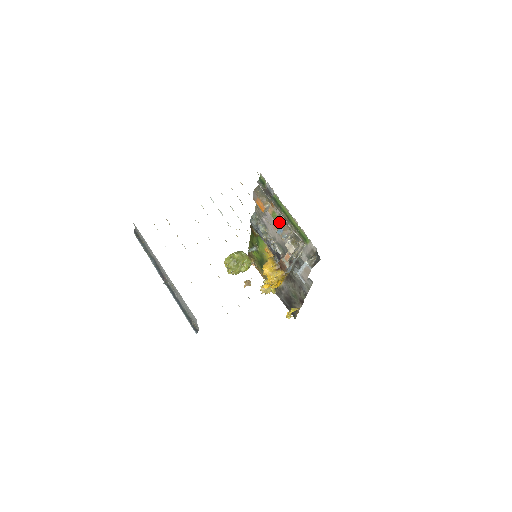
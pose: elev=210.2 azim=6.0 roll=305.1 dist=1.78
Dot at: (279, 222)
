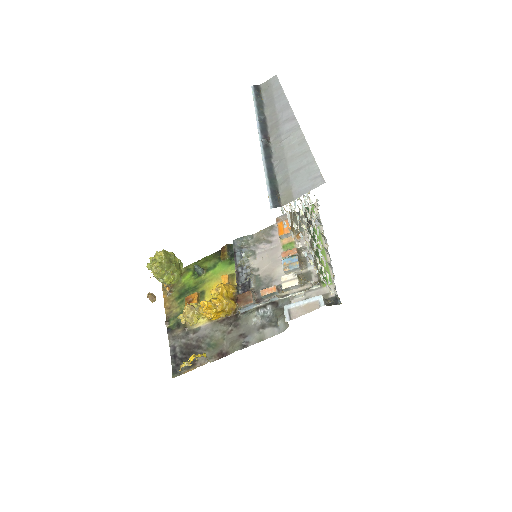
Dot at: (298, 252)
